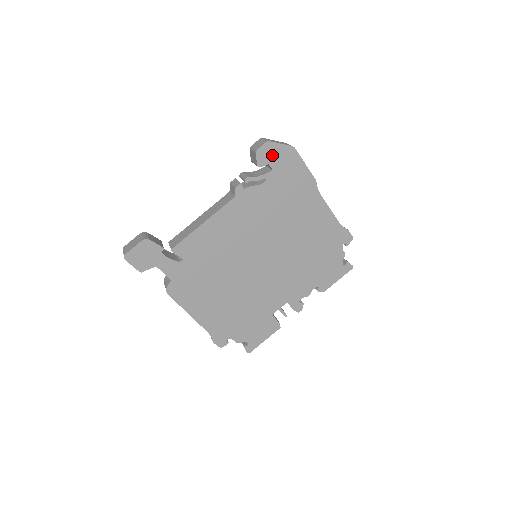
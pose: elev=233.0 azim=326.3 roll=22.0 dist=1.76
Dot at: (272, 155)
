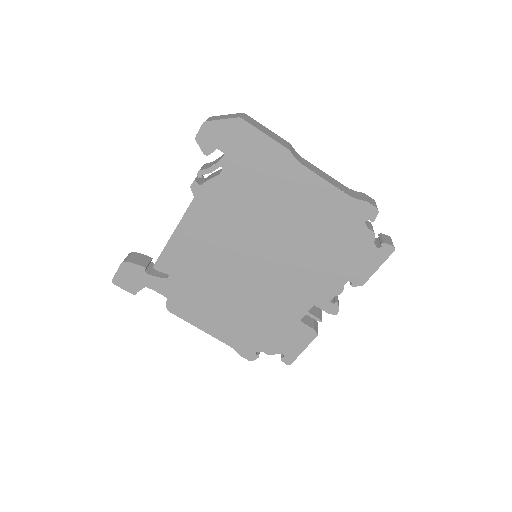
Dot at: (217, 137)
